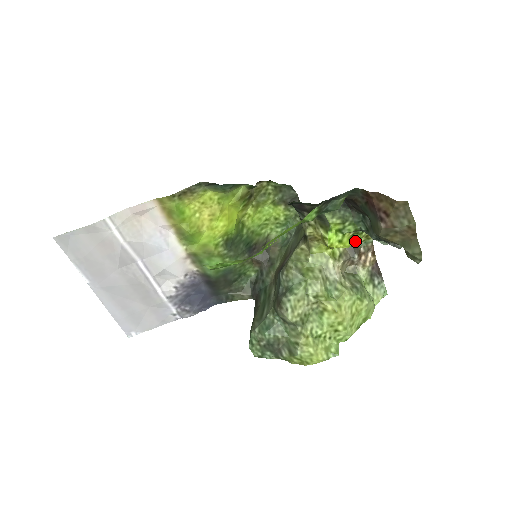
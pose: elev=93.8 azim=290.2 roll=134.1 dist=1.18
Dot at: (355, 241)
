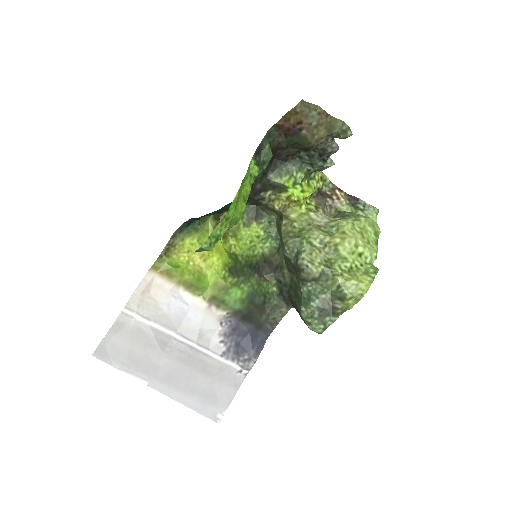
Dot at: (317, 189)
